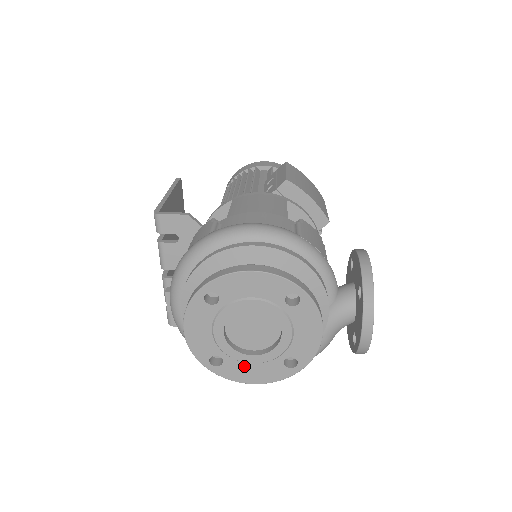
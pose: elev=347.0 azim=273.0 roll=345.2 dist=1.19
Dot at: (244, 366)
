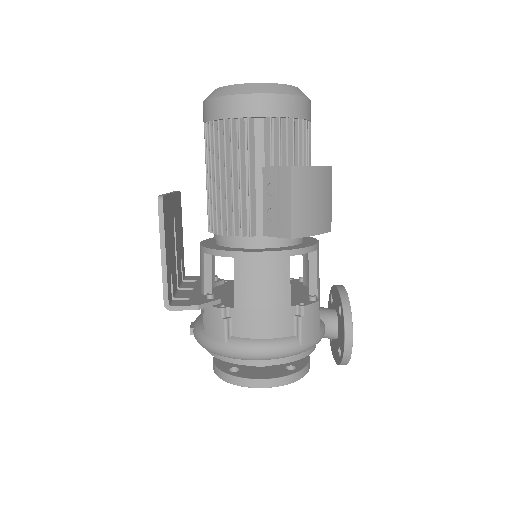
Dot at: occluded
